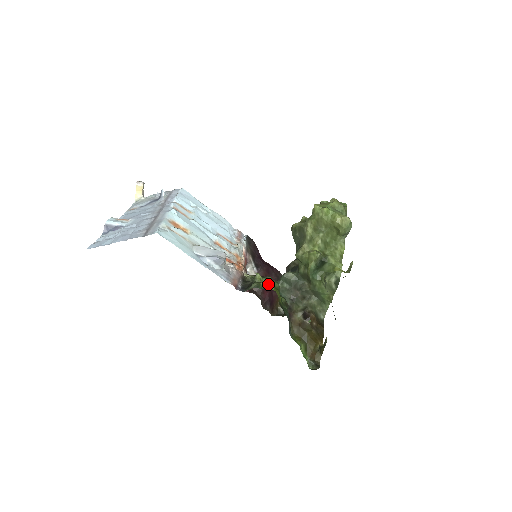
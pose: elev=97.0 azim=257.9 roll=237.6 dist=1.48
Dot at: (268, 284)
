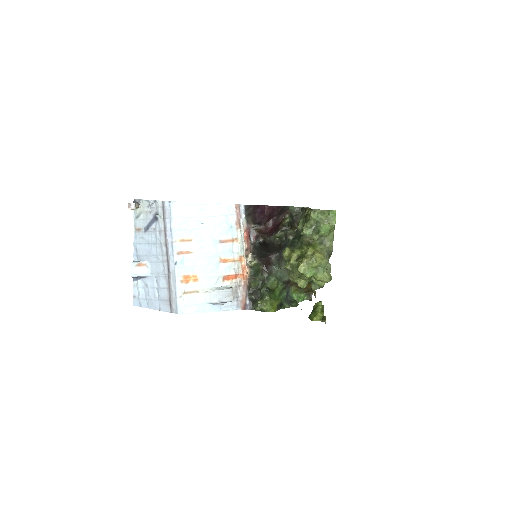
Dot at: (267, 309)
